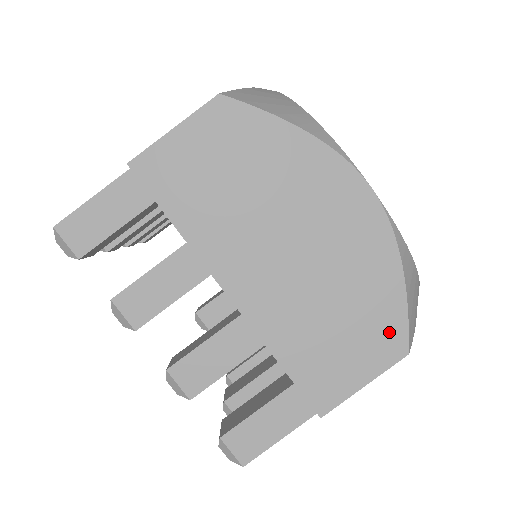
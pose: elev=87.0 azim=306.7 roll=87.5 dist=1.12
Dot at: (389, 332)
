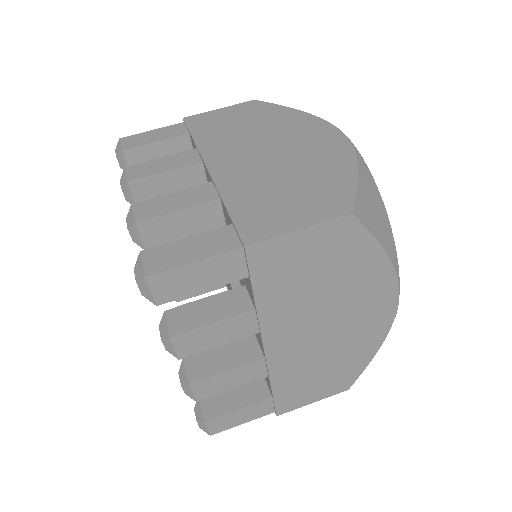
Dot at: (335, 198)
